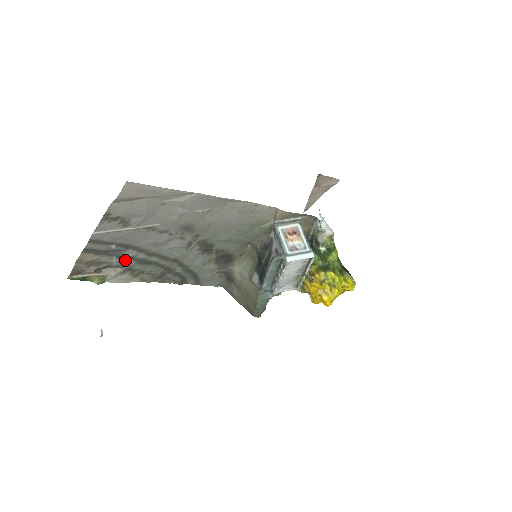
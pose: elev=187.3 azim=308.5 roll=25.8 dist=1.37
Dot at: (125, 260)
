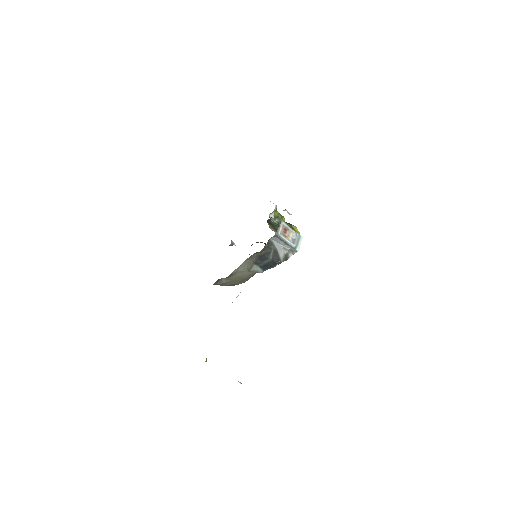
Dot at: occluded
